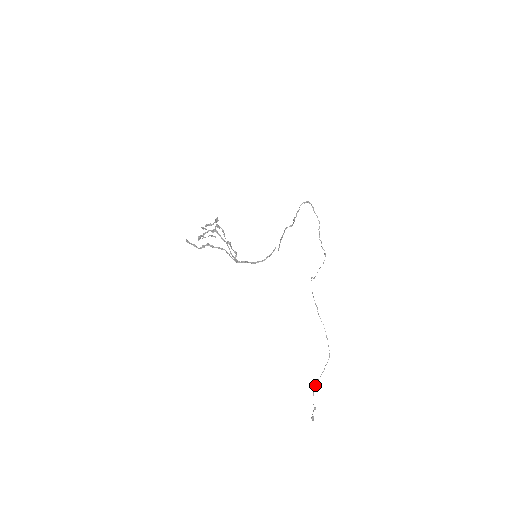
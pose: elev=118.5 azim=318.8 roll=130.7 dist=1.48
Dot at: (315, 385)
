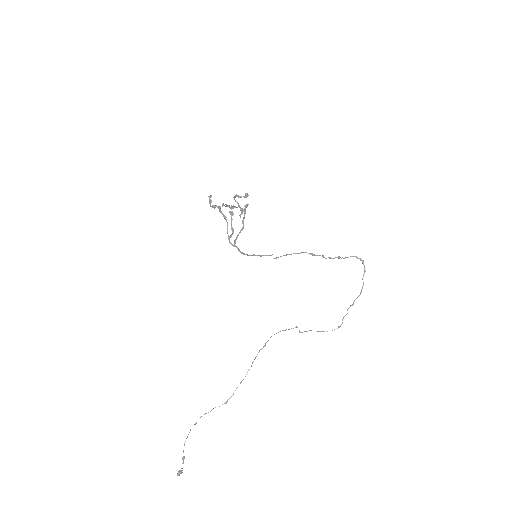
Dot at: (195, 423)
